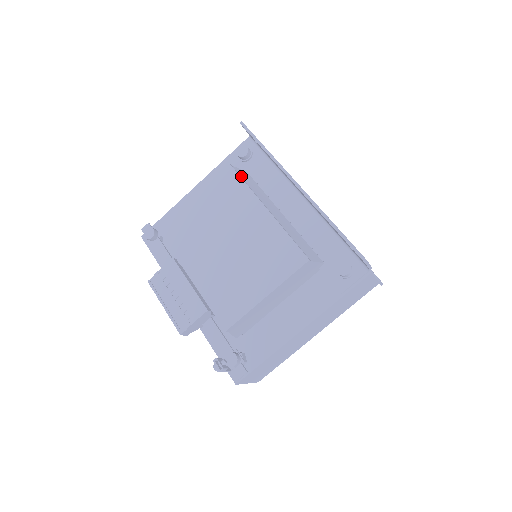
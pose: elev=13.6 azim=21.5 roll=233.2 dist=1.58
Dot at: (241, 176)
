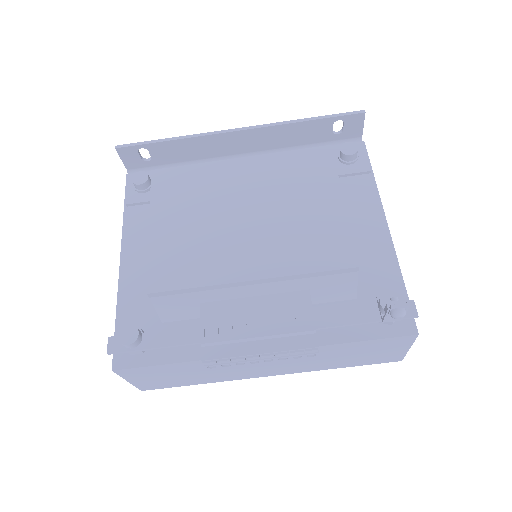
Dot at: occluded
